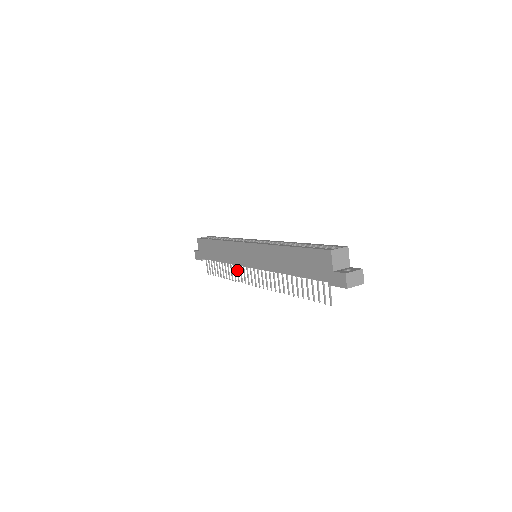
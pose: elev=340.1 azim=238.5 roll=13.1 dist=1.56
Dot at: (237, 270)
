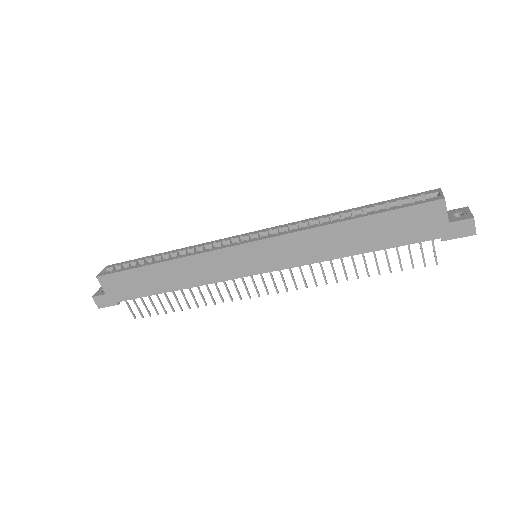
Dot at: (217, 288)
